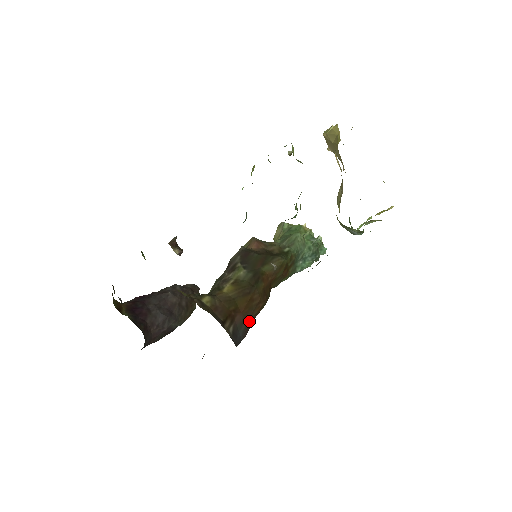
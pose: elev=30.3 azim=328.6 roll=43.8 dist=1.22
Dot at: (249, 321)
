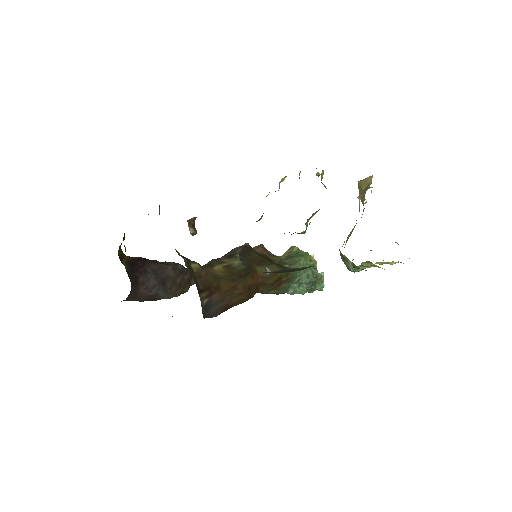
Dot at: (225, 305)
